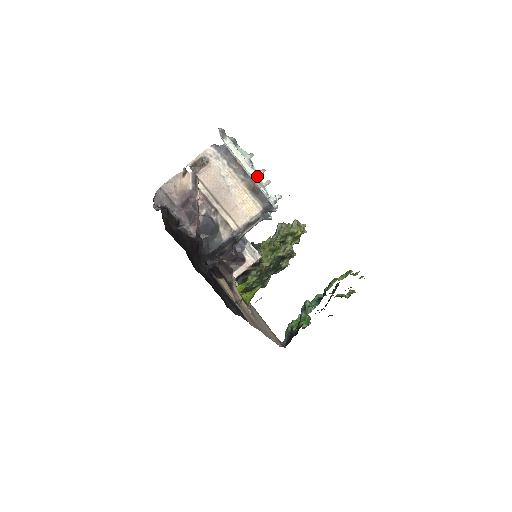
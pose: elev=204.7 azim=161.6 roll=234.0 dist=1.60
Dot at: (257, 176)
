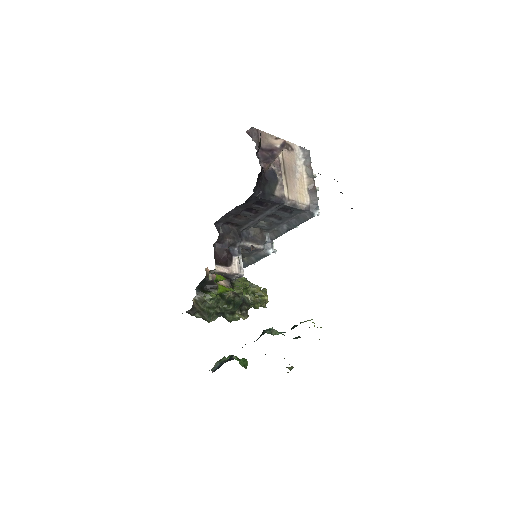
Dot at: occluded
